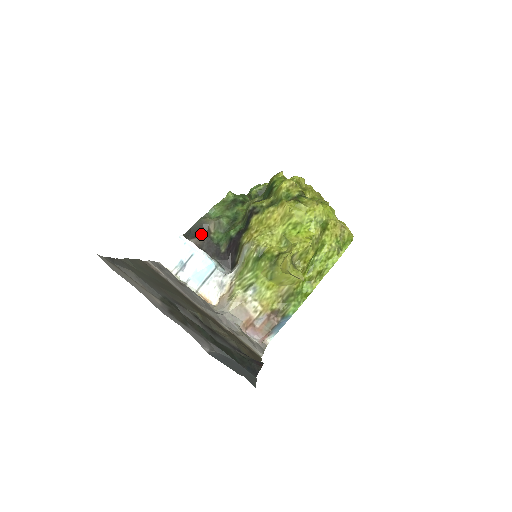
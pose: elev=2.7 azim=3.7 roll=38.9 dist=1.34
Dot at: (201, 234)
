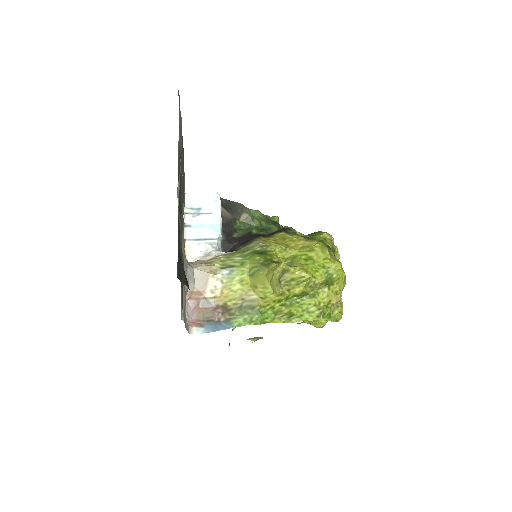
Dot at: (232, 212)
